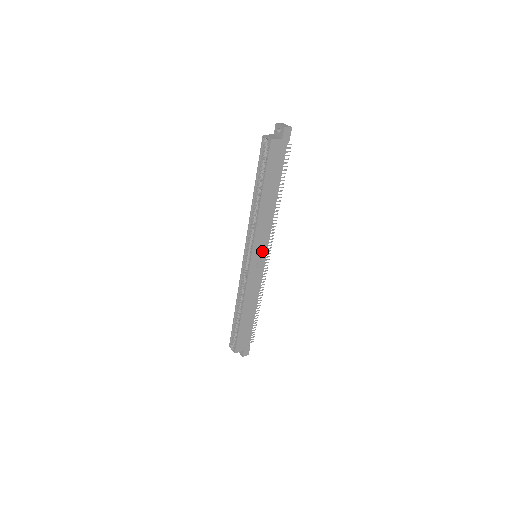
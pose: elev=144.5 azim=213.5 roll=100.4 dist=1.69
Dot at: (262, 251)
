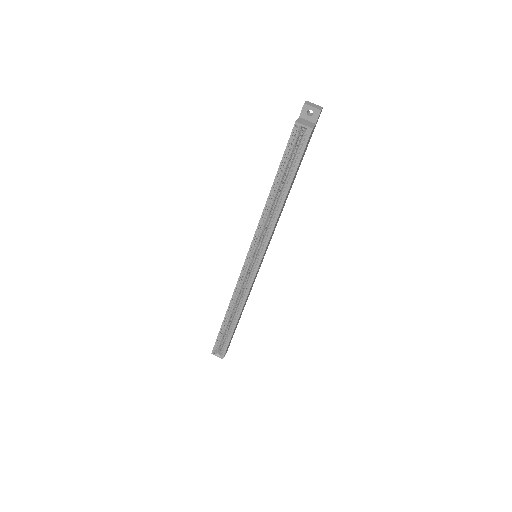
Dot at: (266, 250)
